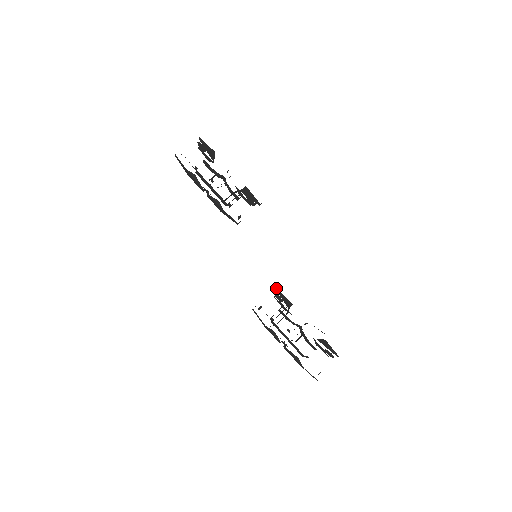
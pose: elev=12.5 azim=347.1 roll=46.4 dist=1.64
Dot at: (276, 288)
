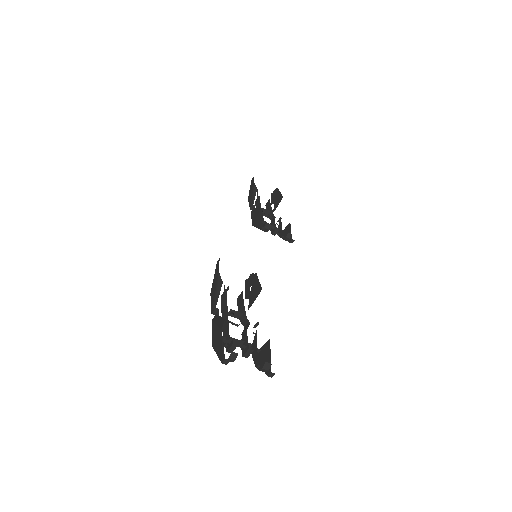
Dot at: (255, 275)
